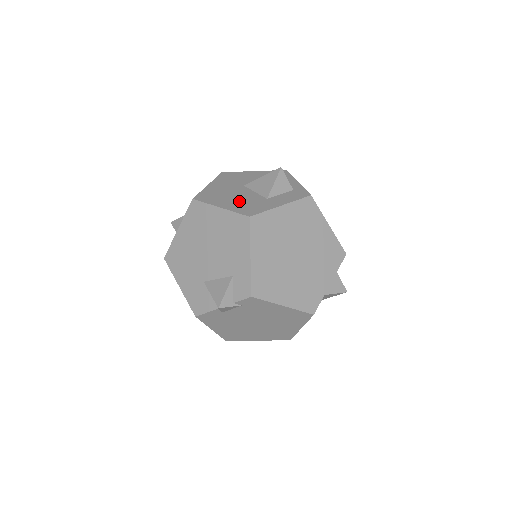
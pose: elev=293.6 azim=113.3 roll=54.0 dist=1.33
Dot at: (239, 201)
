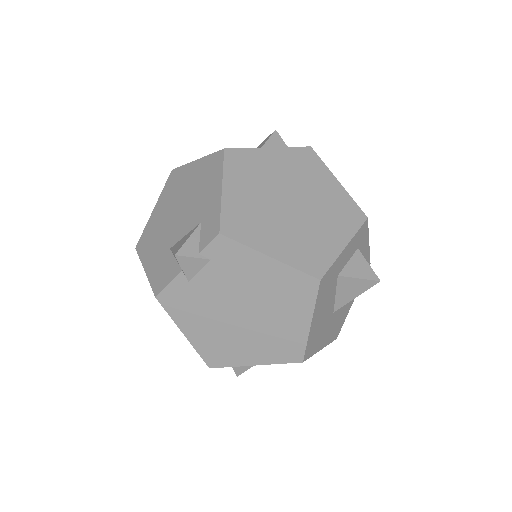
Dot at: occluded
